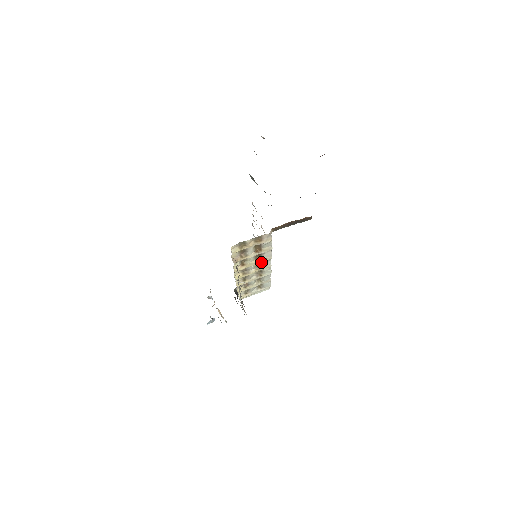
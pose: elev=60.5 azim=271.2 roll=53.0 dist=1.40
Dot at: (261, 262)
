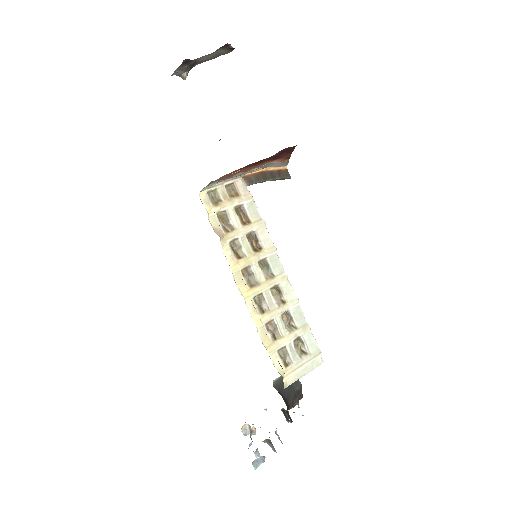
Dot at: (266, 261)
